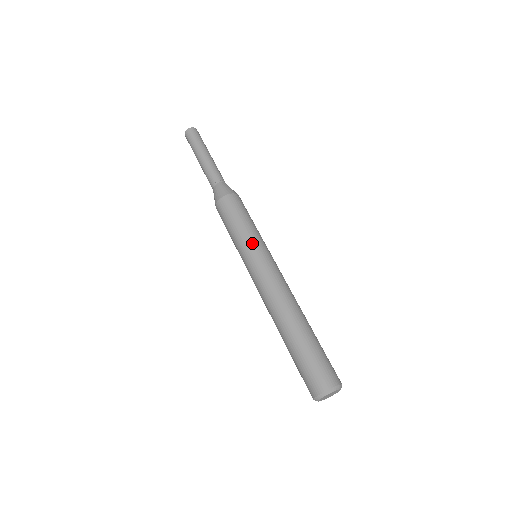
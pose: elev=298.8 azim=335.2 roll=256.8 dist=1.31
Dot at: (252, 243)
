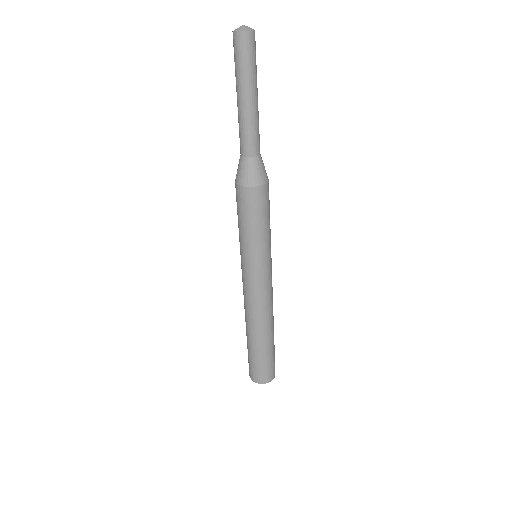
Dot at: (251, 256)
